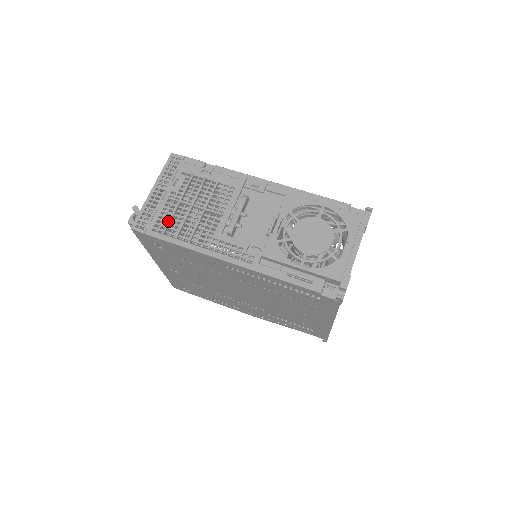
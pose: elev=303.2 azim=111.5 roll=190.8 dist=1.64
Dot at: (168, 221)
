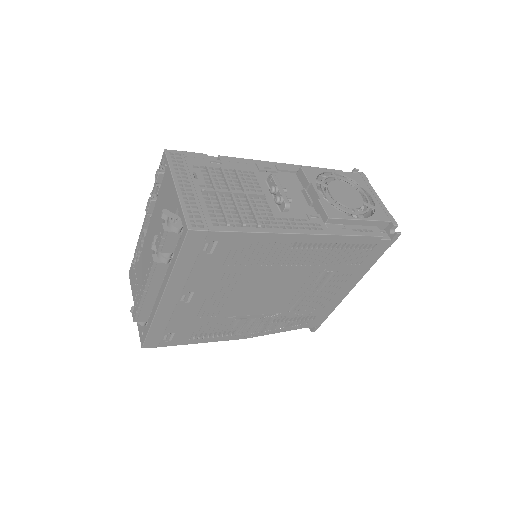
Dot at: (223, 212)
